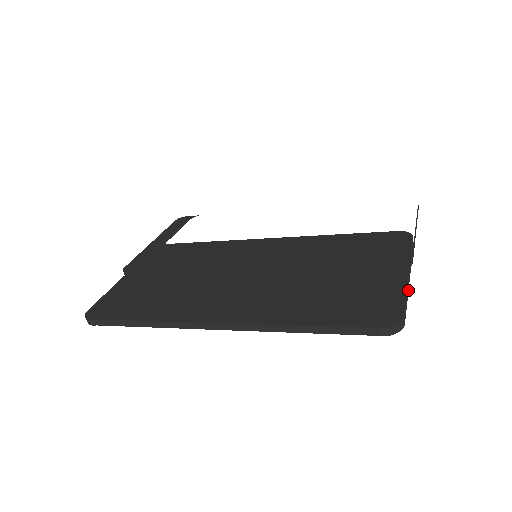
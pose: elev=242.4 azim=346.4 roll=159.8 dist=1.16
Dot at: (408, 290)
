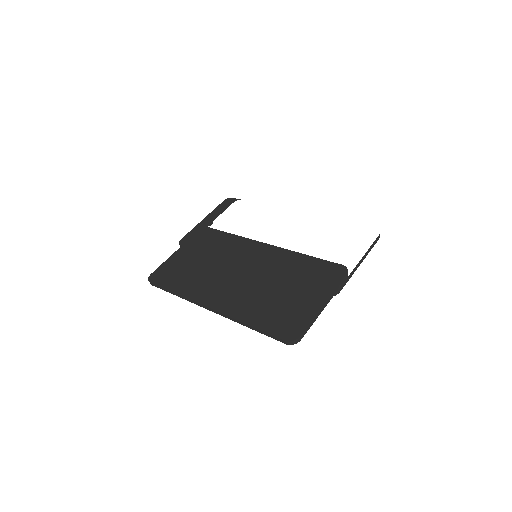
Dot at: occluded
